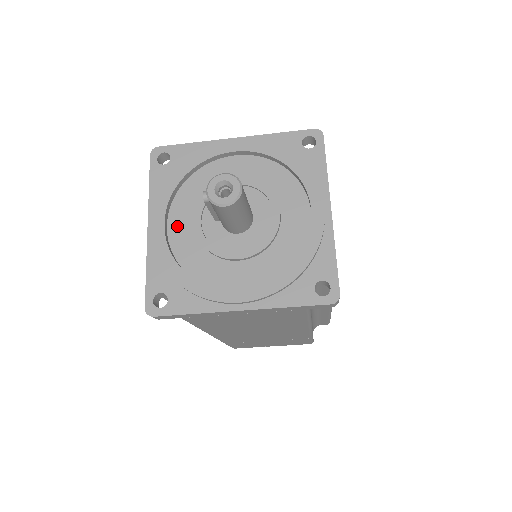
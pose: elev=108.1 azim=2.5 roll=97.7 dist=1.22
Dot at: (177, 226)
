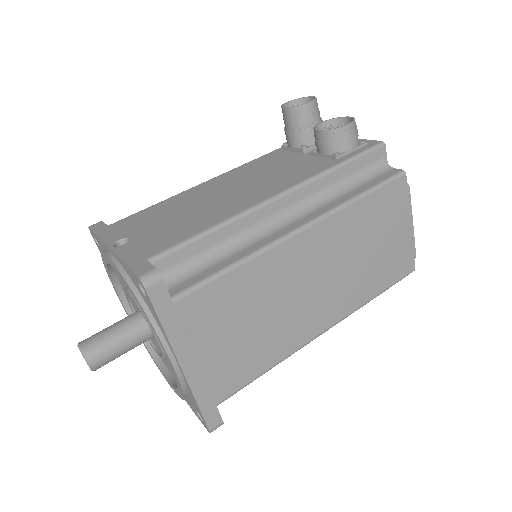
Dot at: occluded
